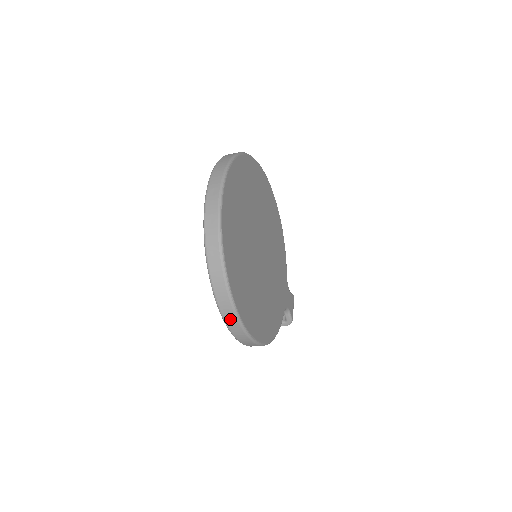
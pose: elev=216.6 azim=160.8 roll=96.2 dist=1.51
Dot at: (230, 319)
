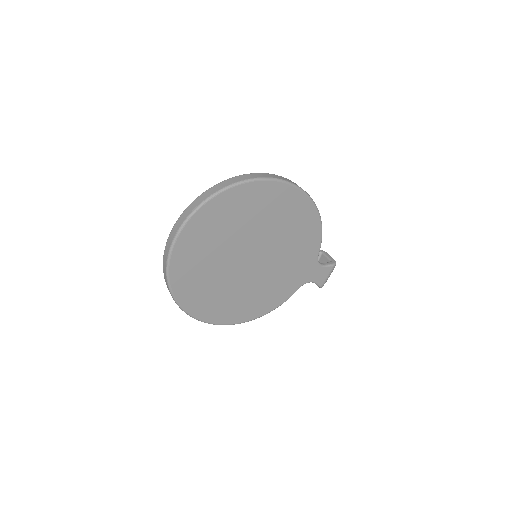
Dot at: occluded
